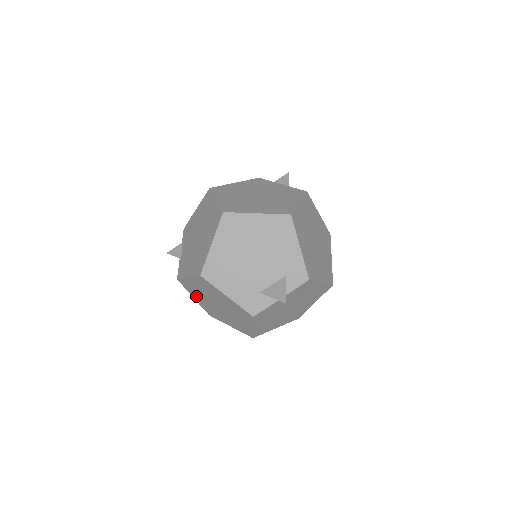
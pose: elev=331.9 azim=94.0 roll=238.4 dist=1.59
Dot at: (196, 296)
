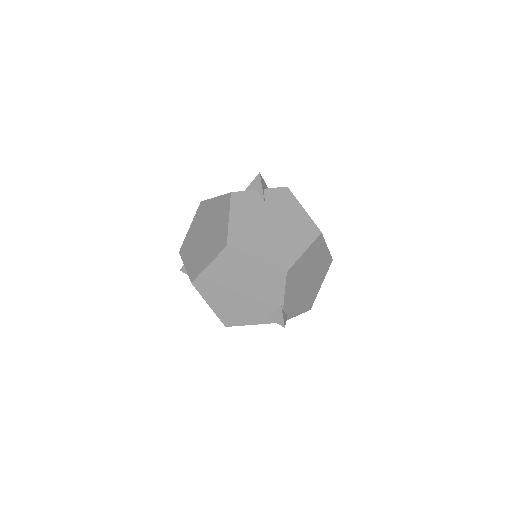
Dot at: (188, 256)
